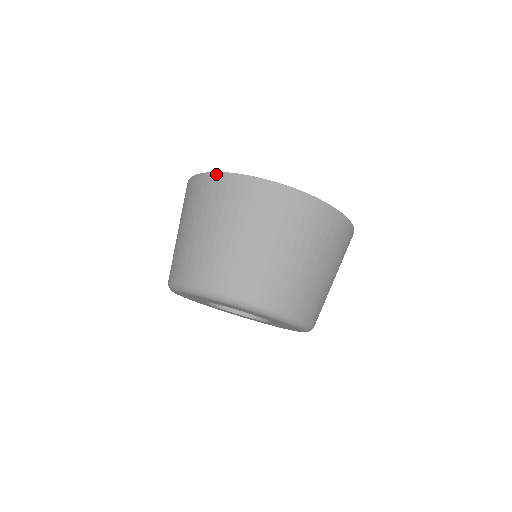
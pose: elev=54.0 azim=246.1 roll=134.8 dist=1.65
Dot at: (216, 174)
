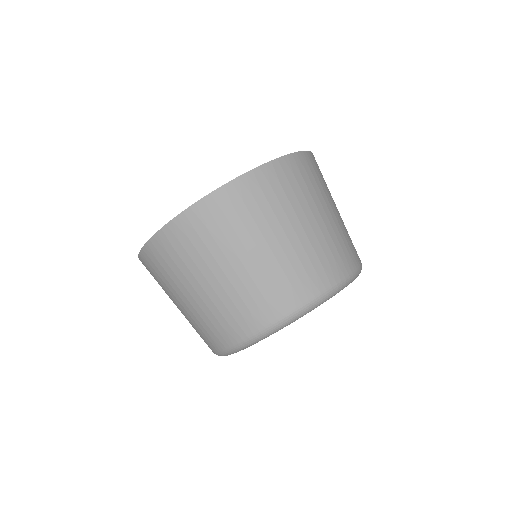
Dot at: (151, 241)
